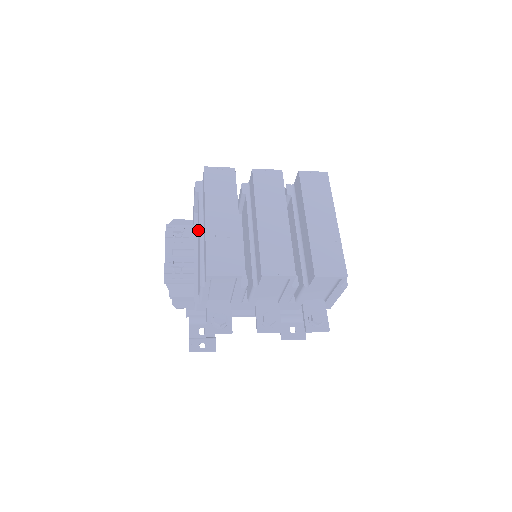
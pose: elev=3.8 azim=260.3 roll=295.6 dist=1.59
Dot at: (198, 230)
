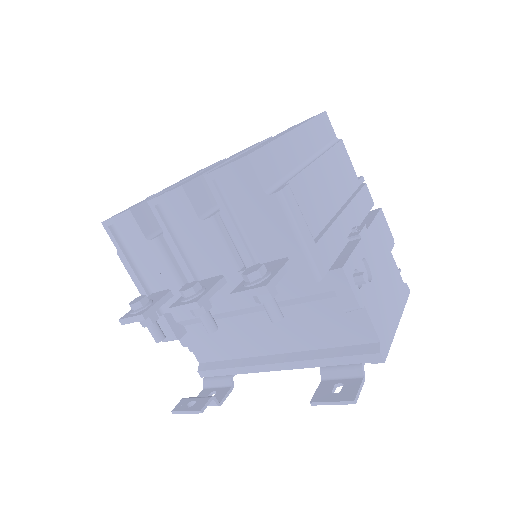
Dot at: occluded
